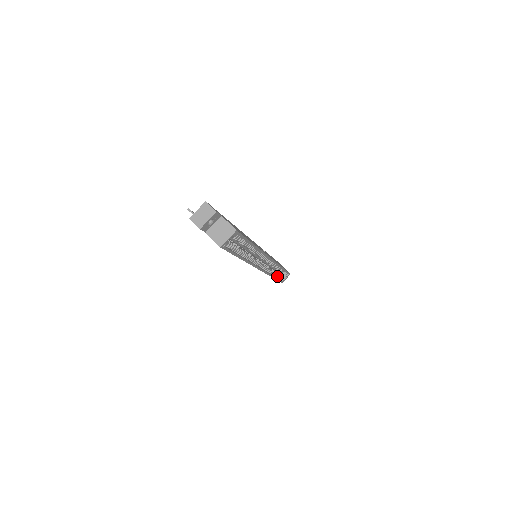
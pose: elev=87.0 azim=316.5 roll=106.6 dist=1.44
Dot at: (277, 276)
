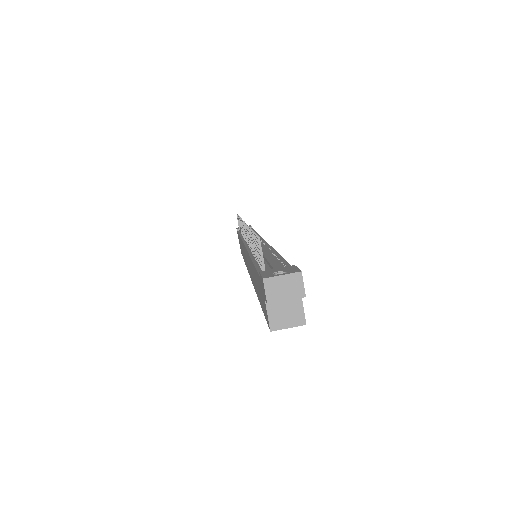
Dot at: occluded
